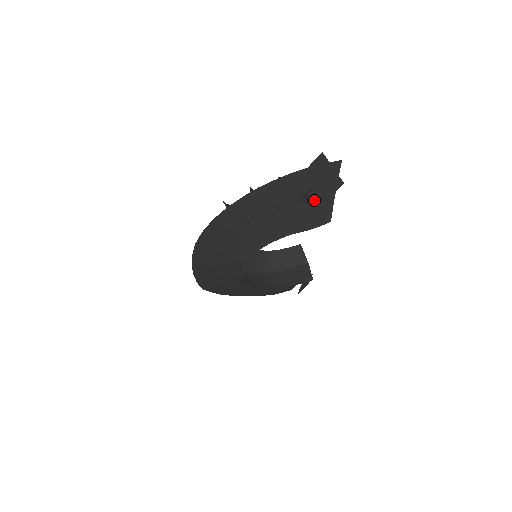
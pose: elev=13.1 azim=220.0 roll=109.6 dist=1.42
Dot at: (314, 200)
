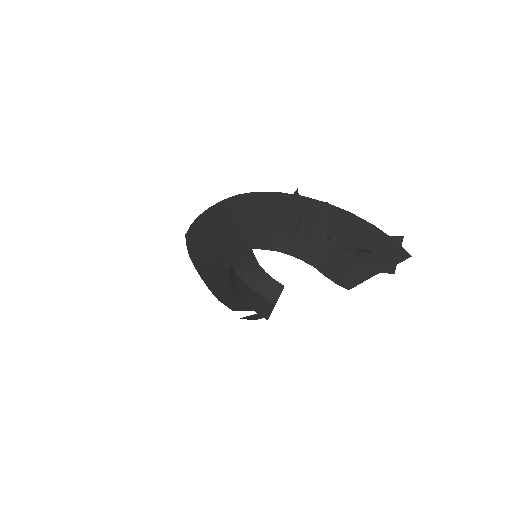
Dot at: (359, 261)
